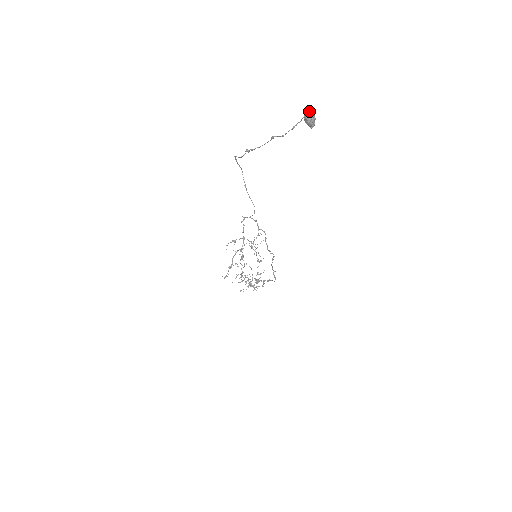
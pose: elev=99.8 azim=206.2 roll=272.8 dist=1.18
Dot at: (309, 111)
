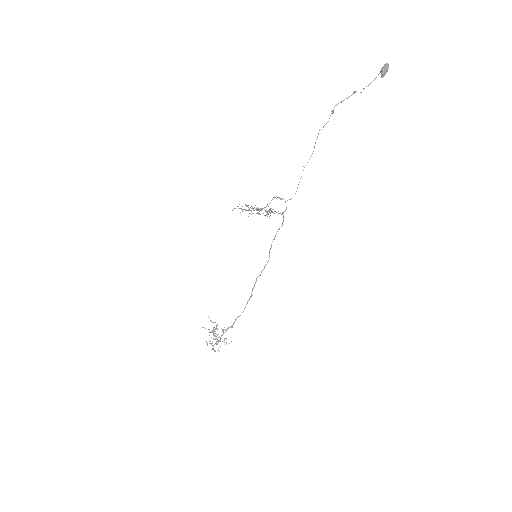
Dot at: (387, 64)
